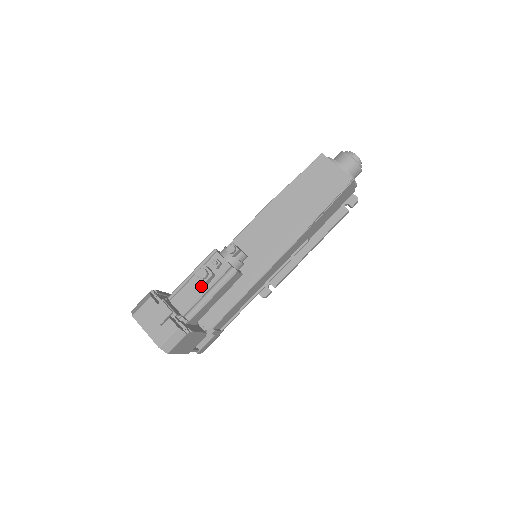
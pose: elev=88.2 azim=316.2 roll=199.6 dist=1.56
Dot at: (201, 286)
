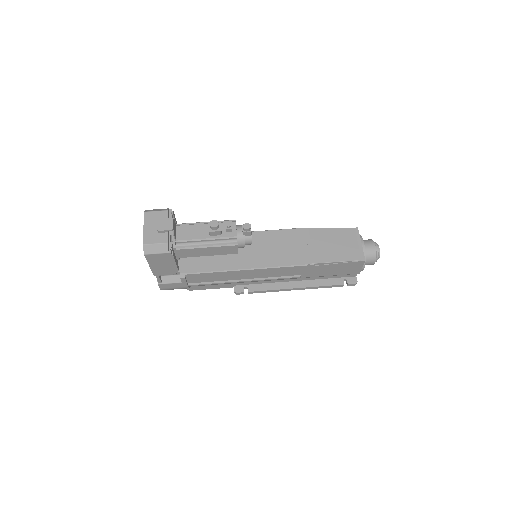
Dot at: (206, 233)
